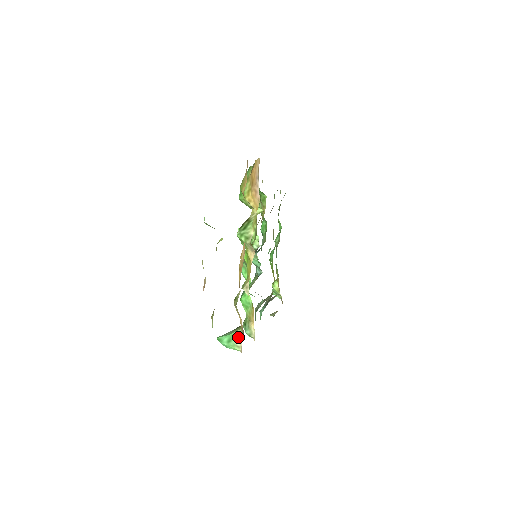
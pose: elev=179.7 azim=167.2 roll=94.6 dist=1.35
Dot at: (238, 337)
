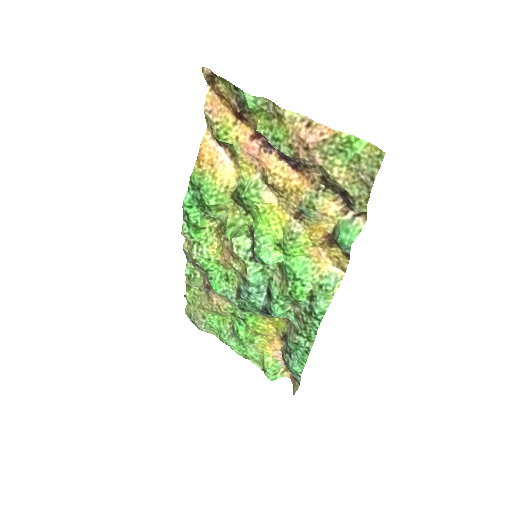
Dot at: (347, 222)
